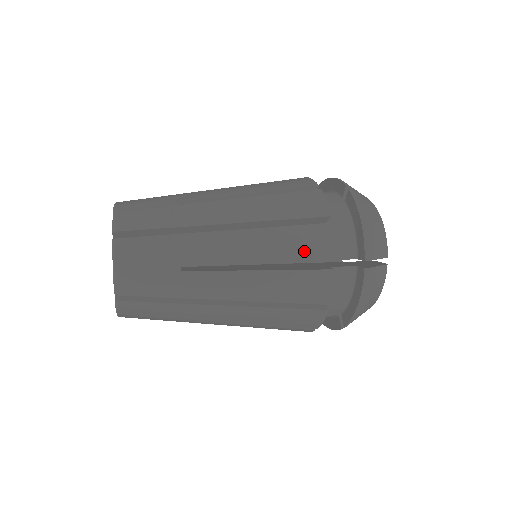
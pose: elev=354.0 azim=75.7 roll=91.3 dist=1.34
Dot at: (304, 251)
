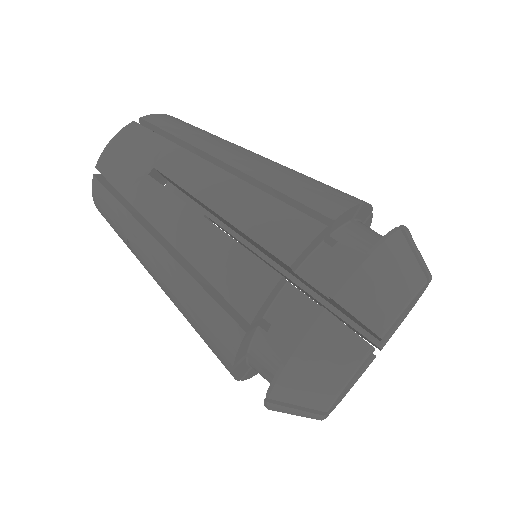
Dot at: (209, 327)
